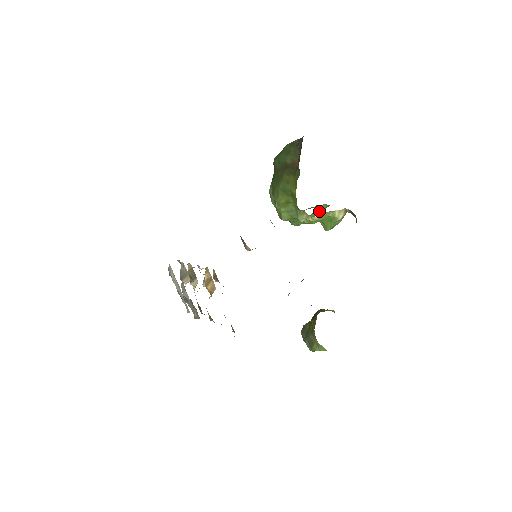
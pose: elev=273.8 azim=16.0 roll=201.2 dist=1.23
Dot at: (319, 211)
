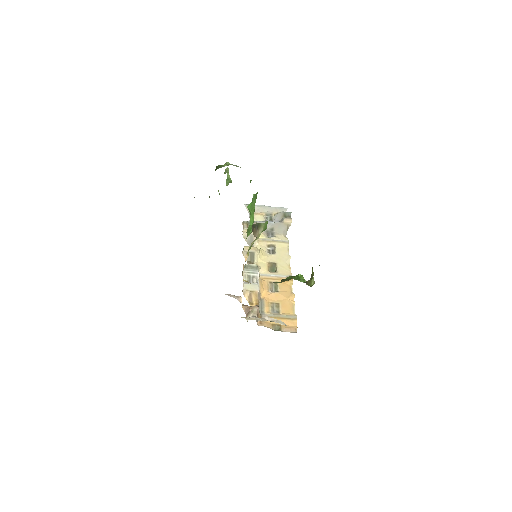
Dot at: occluded
